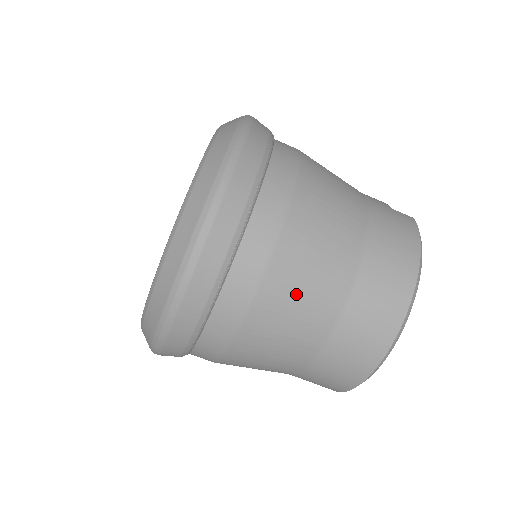
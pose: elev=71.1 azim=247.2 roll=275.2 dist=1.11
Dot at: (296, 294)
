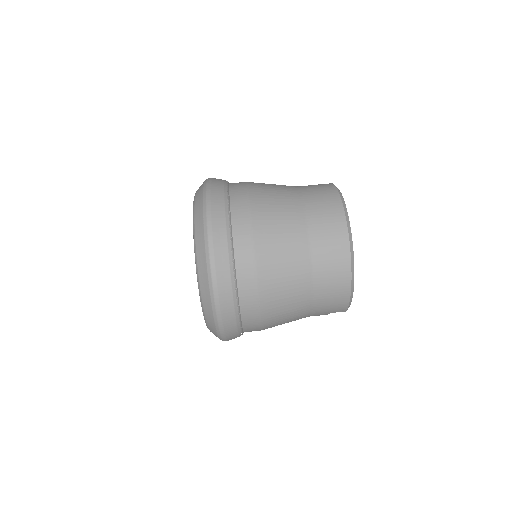
Dot at: (277, 238)
